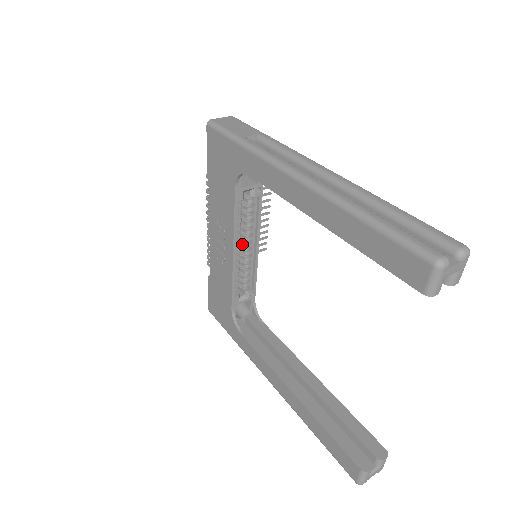
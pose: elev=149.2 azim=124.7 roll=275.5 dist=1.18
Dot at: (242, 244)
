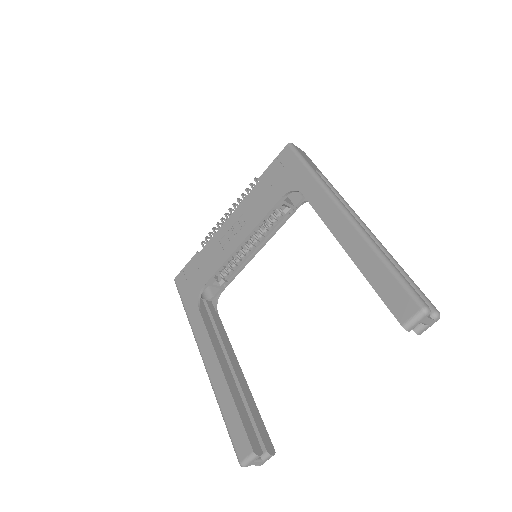
Dot at: (248, 242)
